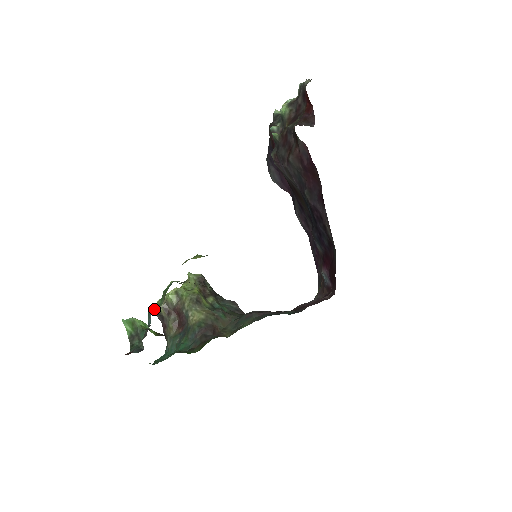
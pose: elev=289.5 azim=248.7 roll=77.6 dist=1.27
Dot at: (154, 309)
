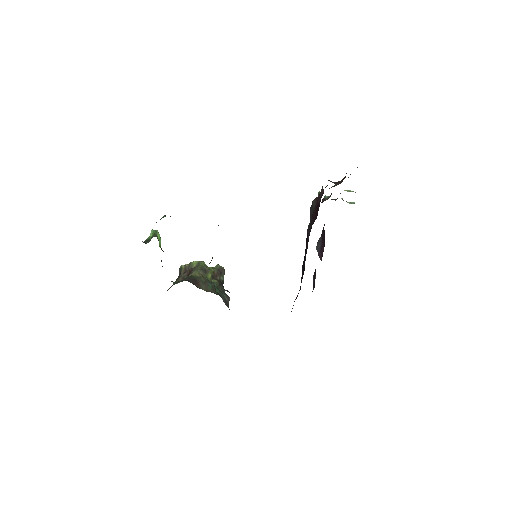
Dot at: occluded
